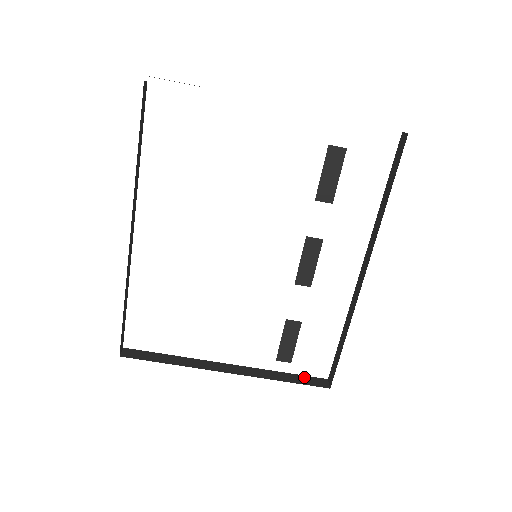
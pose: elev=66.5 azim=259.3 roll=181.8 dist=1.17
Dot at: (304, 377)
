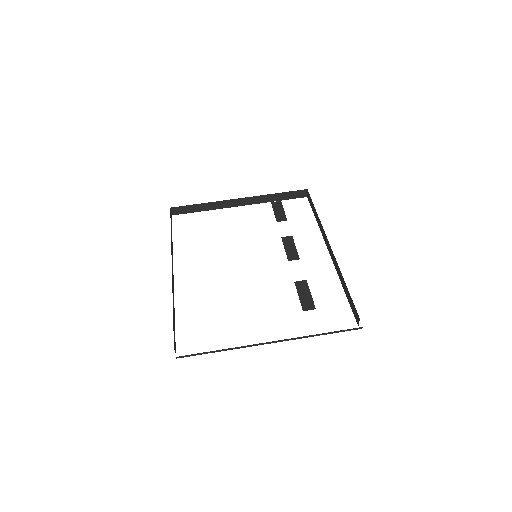
Dot at: occluded
